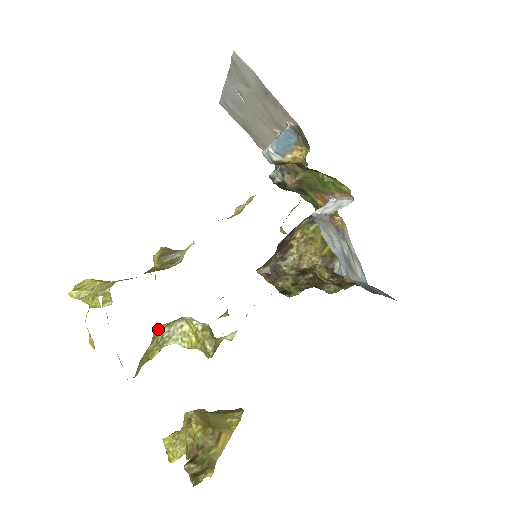
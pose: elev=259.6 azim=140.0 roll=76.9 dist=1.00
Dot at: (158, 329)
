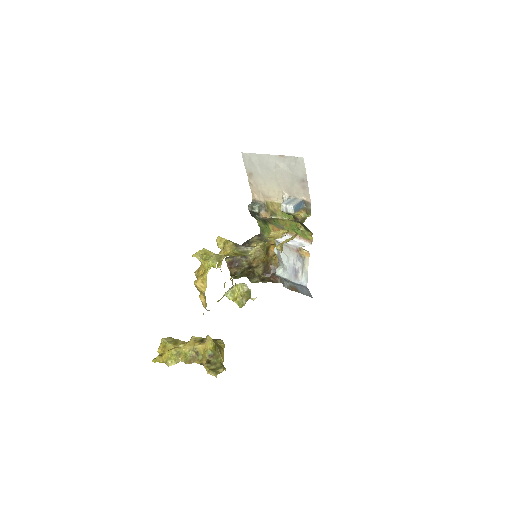
Dot at: occluded
